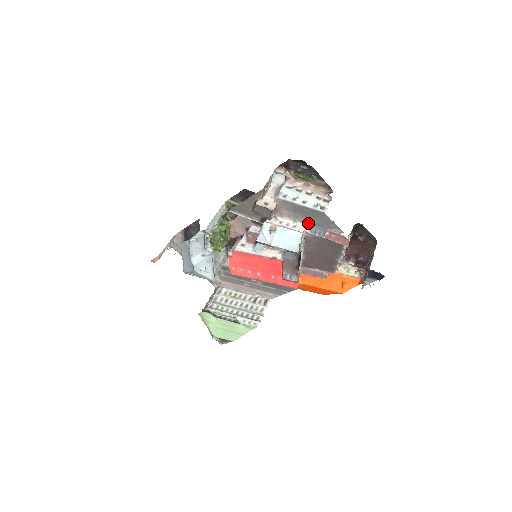
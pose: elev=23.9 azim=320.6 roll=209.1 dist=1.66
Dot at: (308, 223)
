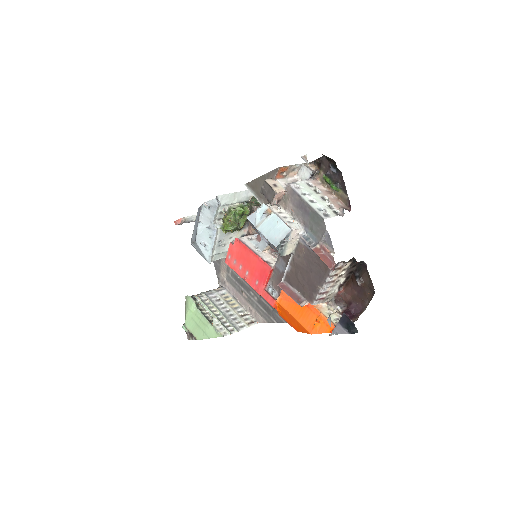
Dot at: (305, 226)
